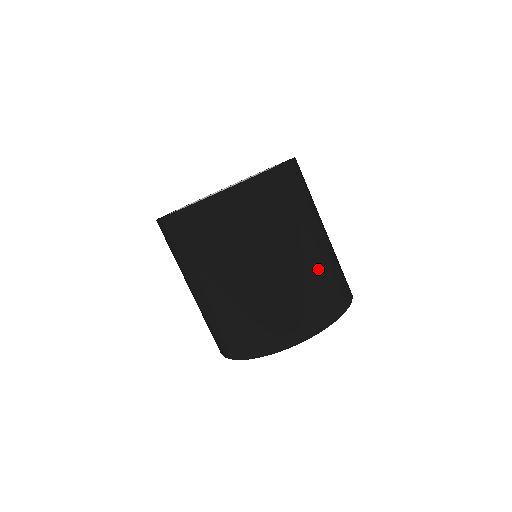
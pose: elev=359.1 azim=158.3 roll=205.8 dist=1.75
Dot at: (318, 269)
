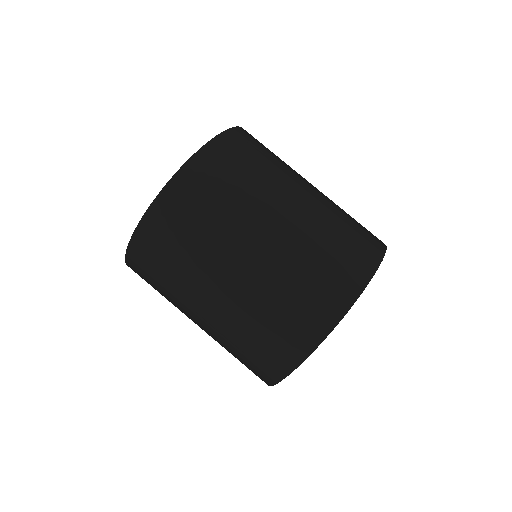
Dot at: (232, 331)
